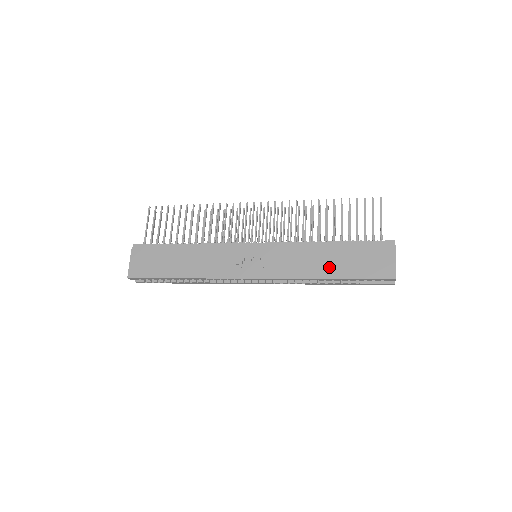
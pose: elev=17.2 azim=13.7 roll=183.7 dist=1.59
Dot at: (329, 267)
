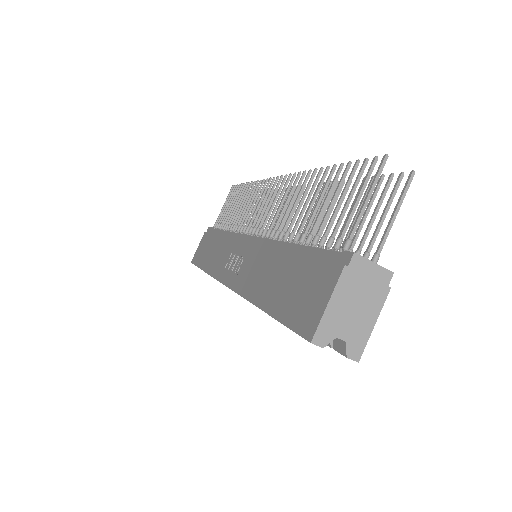
Dot at: (269, 288)
